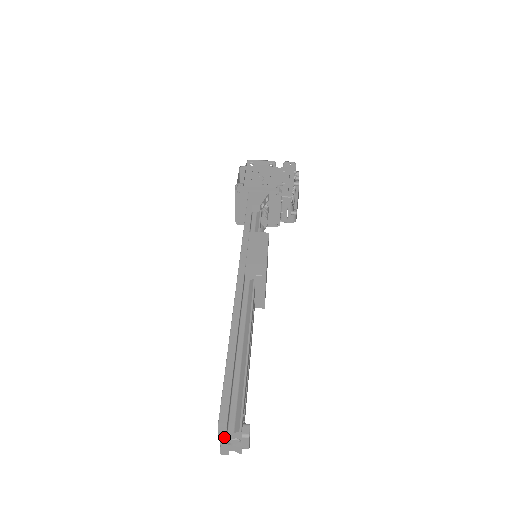
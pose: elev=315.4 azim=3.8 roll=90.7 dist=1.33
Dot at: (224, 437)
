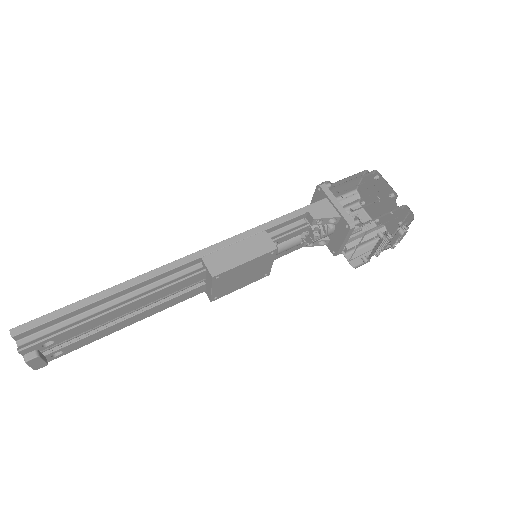
Dot at: occluded
